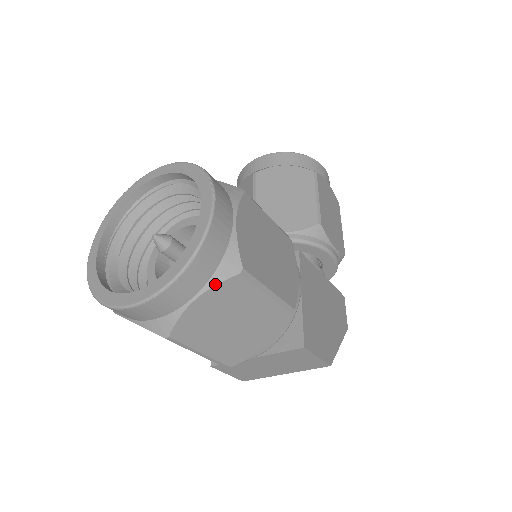
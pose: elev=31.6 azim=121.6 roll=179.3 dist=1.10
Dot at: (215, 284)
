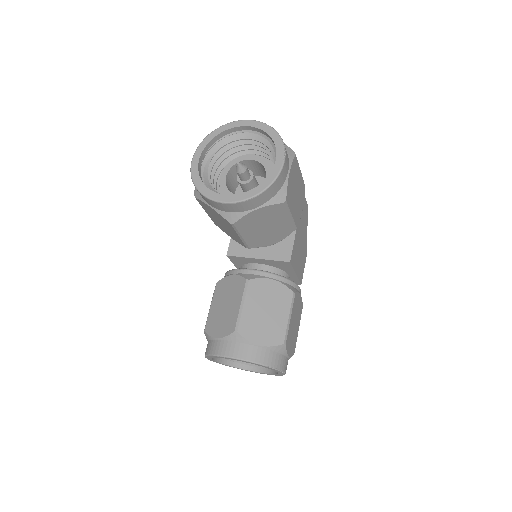
Dot at: occluded
